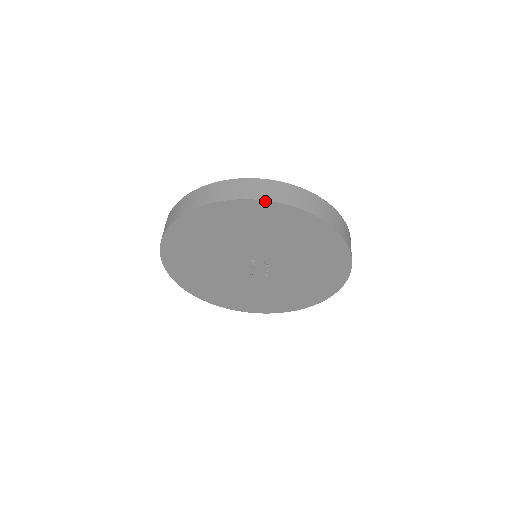
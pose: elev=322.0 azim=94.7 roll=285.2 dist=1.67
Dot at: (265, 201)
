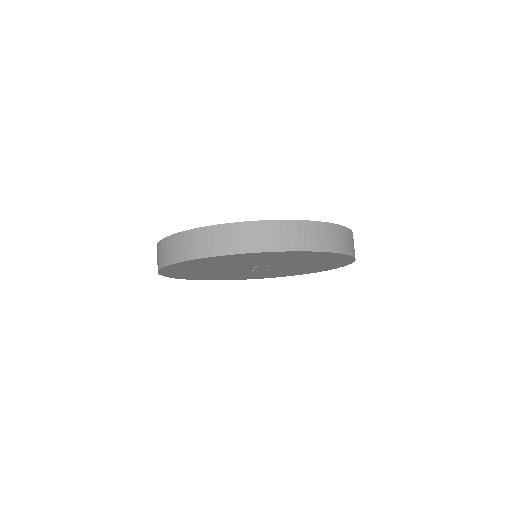
Dot at: (286, 251)
